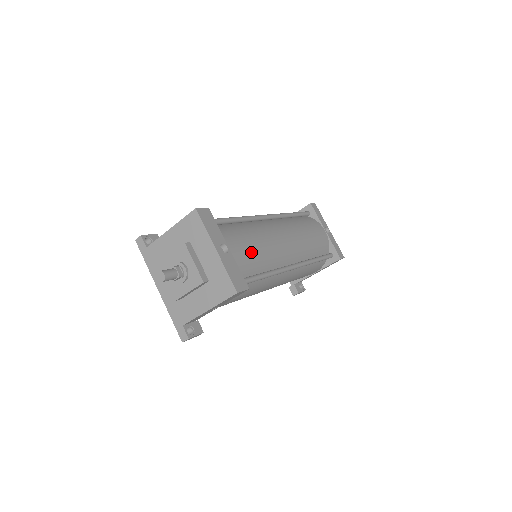
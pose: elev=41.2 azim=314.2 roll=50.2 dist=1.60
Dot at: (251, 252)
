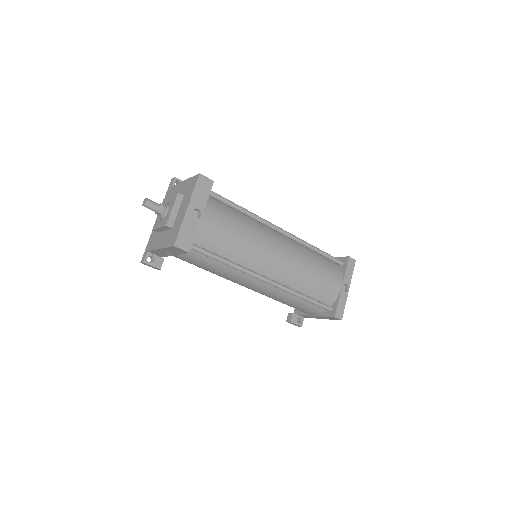
Dot at: (224, 235)
